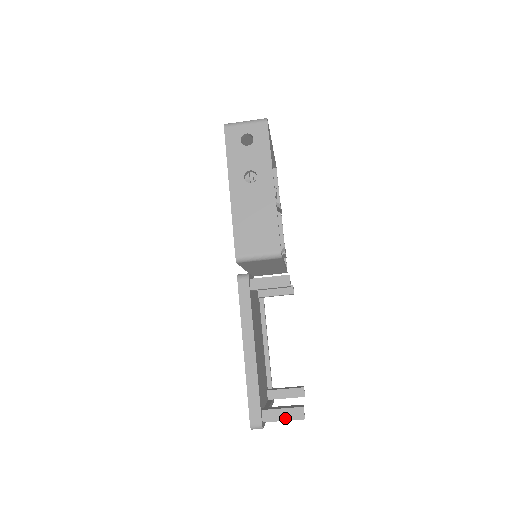
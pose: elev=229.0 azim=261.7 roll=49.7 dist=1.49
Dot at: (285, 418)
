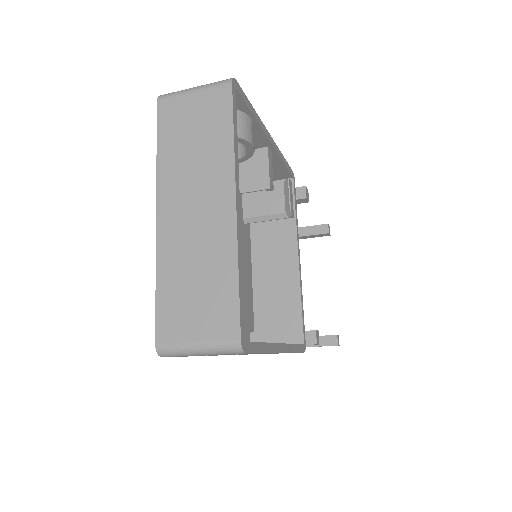
Dot at: occluded
